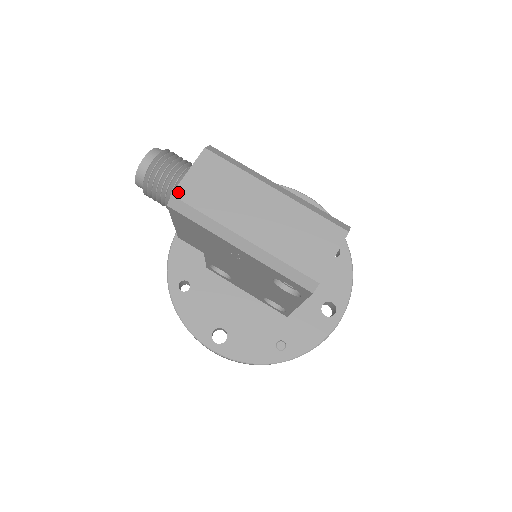
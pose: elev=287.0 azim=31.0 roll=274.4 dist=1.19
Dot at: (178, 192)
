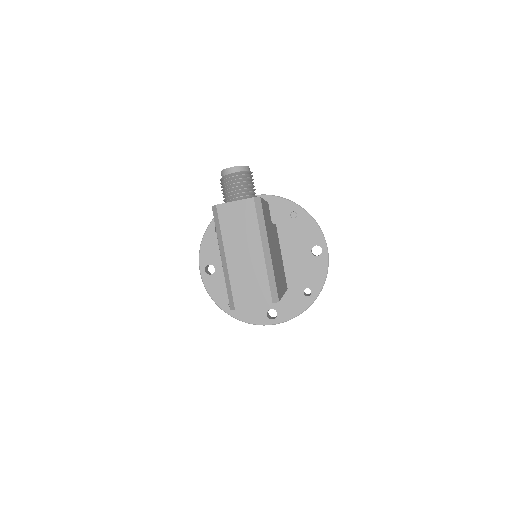
Dot at: (220, 207)
